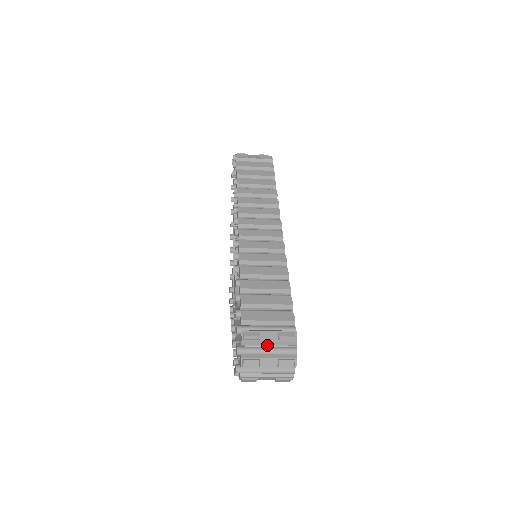
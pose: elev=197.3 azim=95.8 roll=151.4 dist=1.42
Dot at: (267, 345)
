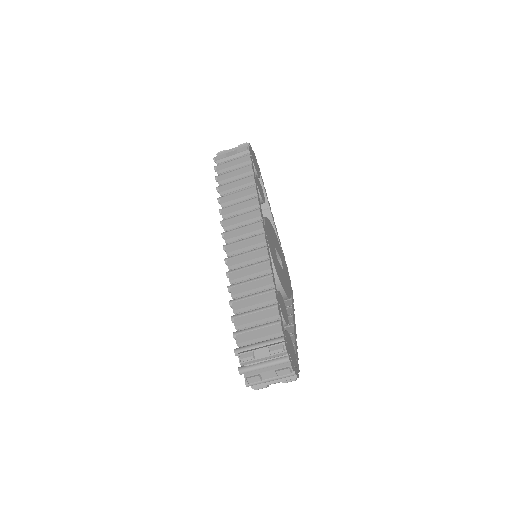
Dot at: (263, 360)
